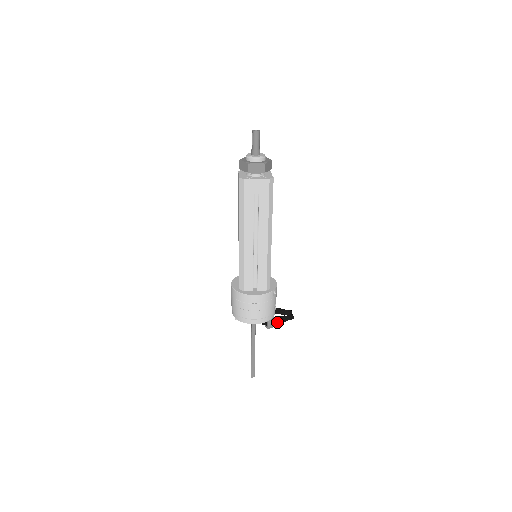
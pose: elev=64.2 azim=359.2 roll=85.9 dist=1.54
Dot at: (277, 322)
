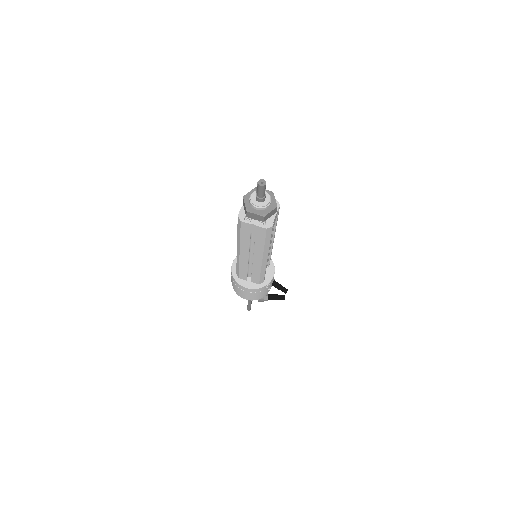
Dot at: occluded
